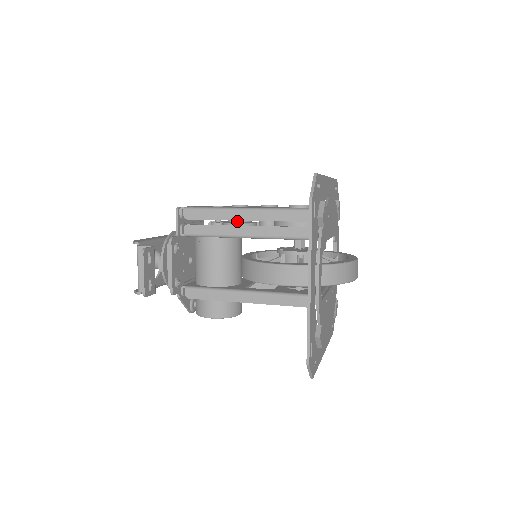
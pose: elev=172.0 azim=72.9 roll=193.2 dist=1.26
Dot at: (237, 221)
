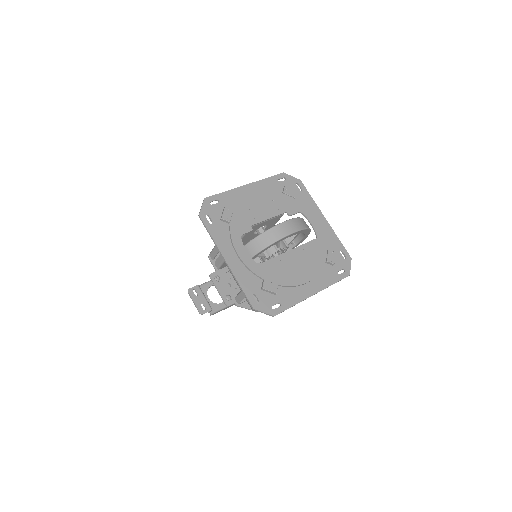
Dot at: occluded
